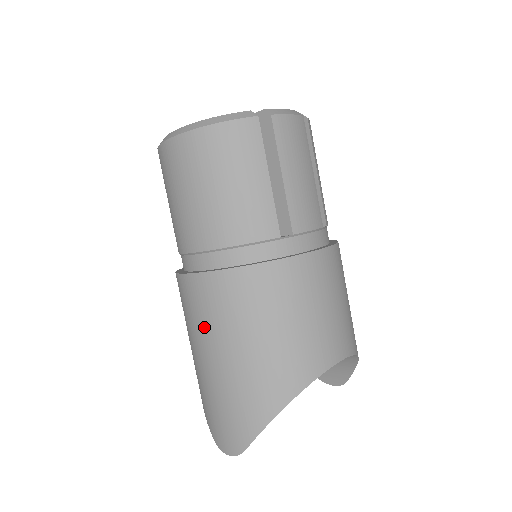
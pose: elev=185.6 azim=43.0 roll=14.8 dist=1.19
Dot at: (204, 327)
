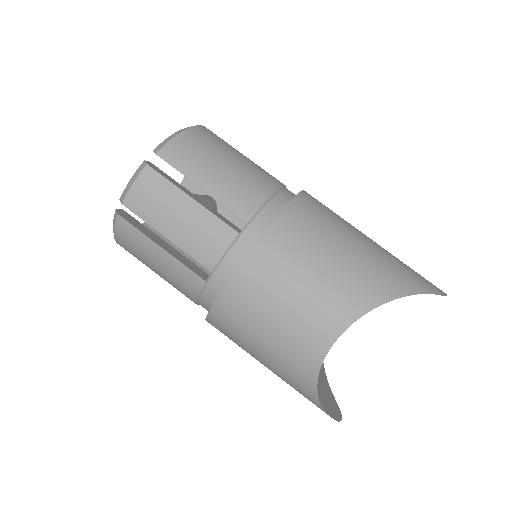
Dot at: occluded
